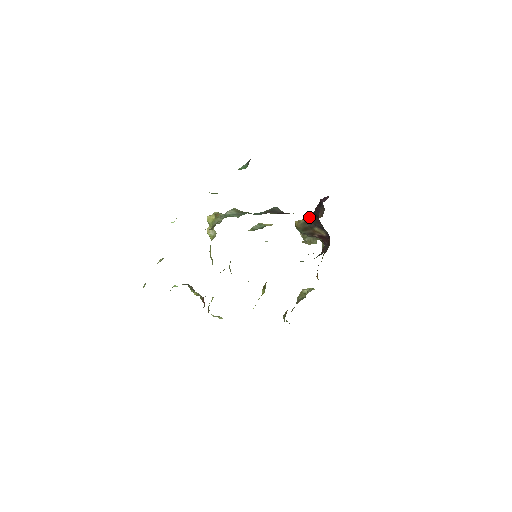
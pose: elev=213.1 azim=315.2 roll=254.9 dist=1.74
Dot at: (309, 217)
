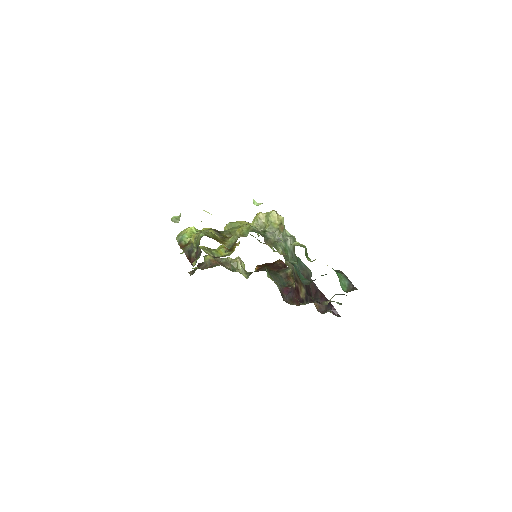
Dot at: (312, 282)
